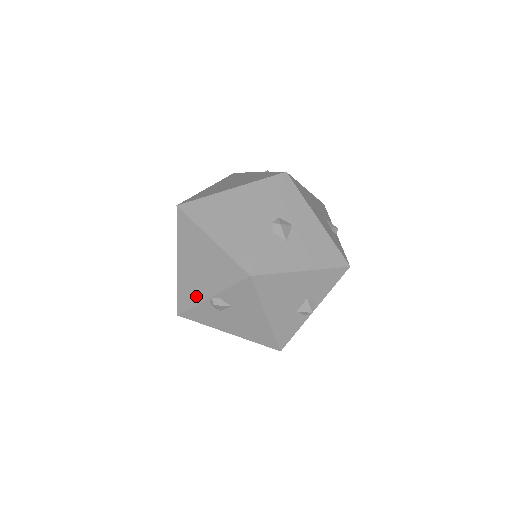
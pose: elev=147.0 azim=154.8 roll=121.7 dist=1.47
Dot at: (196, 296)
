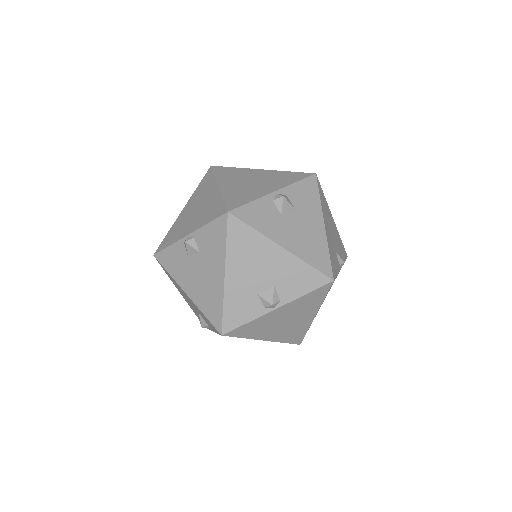
Dot at: (177, 236)
